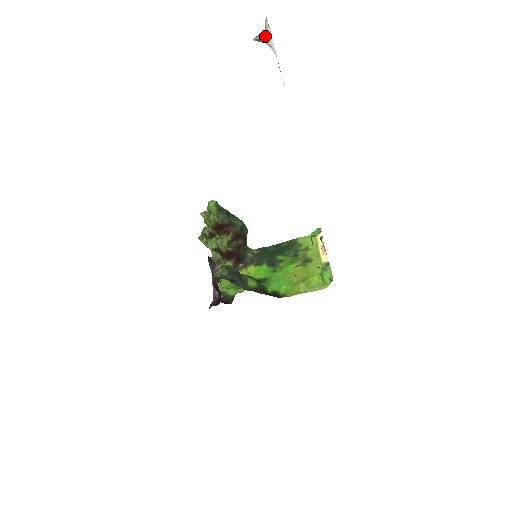
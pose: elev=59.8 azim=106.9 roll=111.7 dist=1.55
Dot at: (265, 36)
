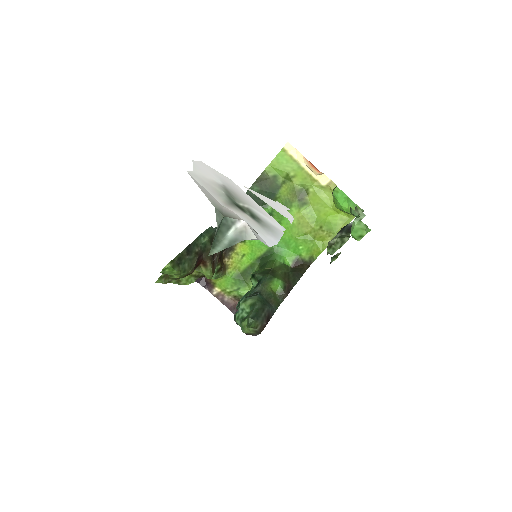
Dot at: (240, 234)
